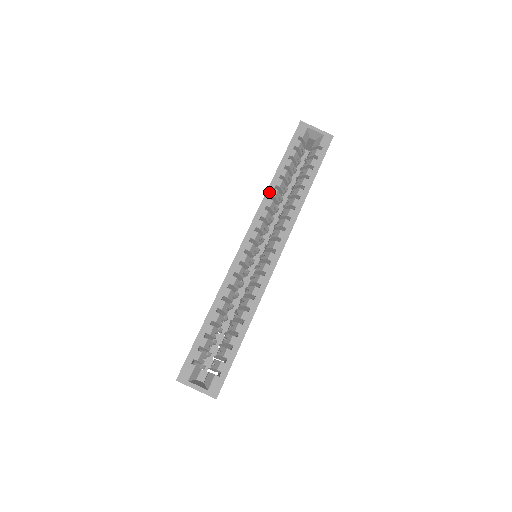
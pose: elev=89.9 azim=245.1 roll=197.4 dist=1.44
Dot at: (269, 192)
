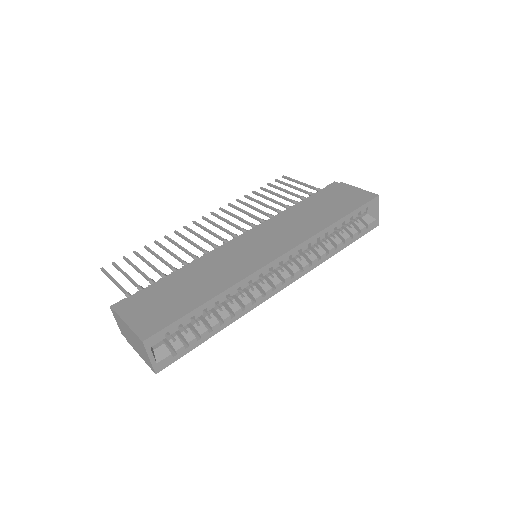
Dot at: (321, 234)
